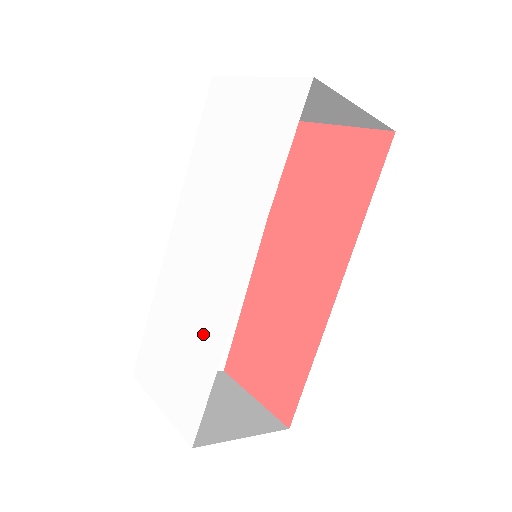
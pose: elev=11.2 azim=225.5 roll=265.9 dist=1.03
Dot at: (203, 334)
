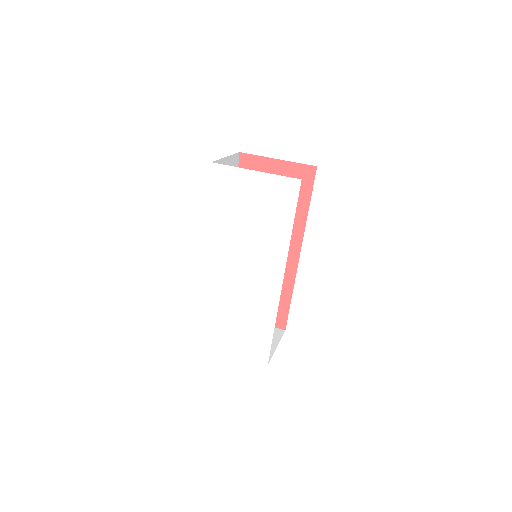
Dot at: (257, 314)
